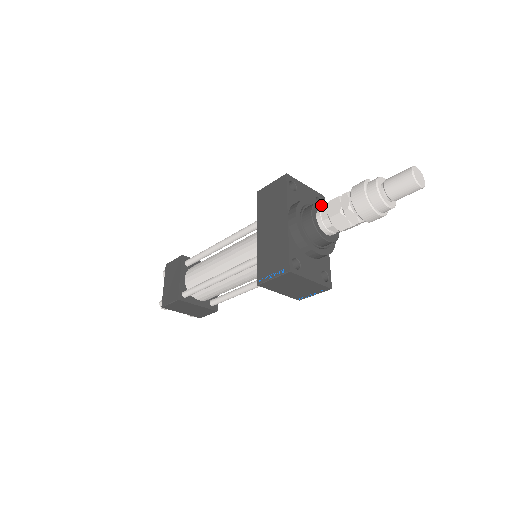
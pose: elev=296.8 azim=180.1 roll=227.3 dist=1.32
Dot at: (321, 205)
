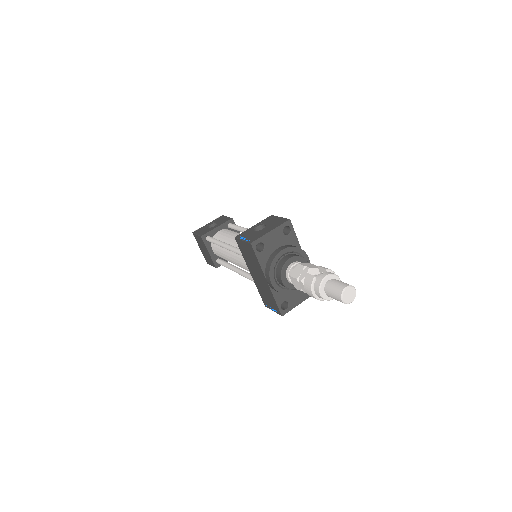
Dot at: (287, 264)
